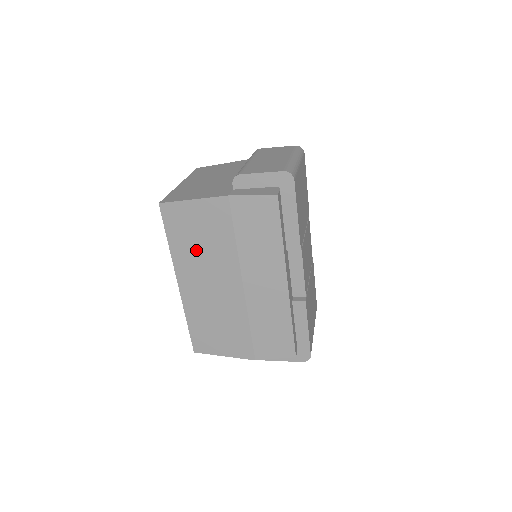
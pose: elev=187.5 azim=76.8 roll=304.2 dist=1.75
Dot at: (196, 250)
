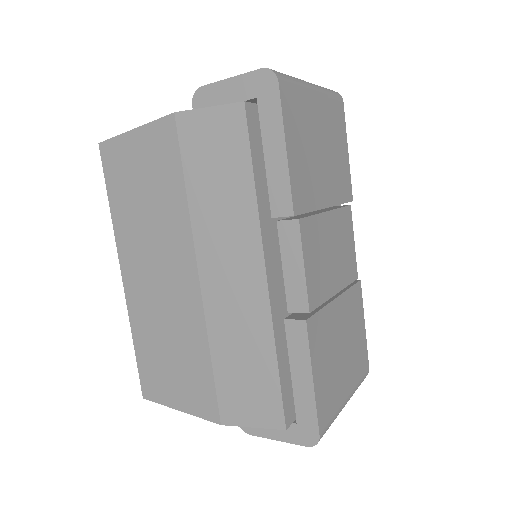
Dot at: (140, 215)
